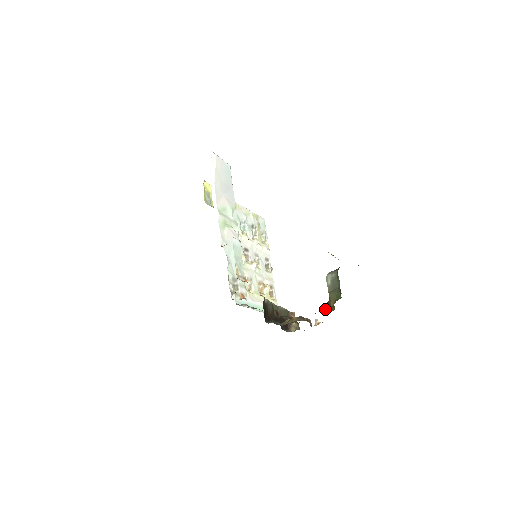
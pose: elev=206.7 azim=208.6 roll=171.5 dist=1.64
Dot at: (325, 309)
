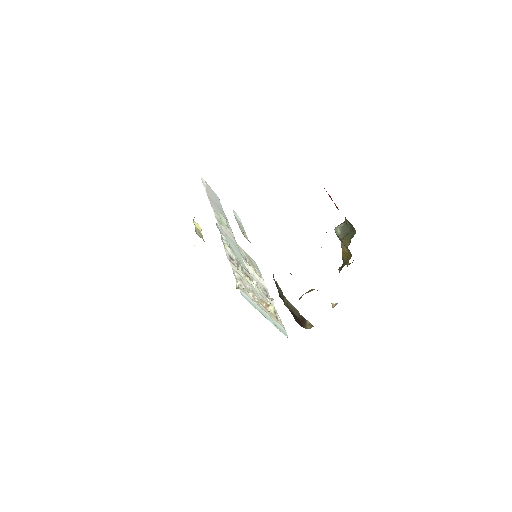
Dot at: (340, 270)
